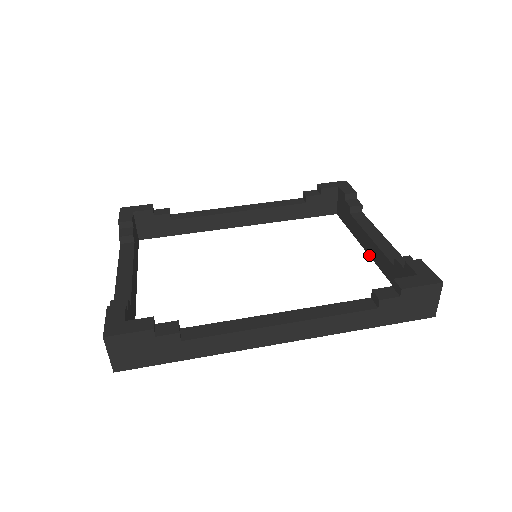
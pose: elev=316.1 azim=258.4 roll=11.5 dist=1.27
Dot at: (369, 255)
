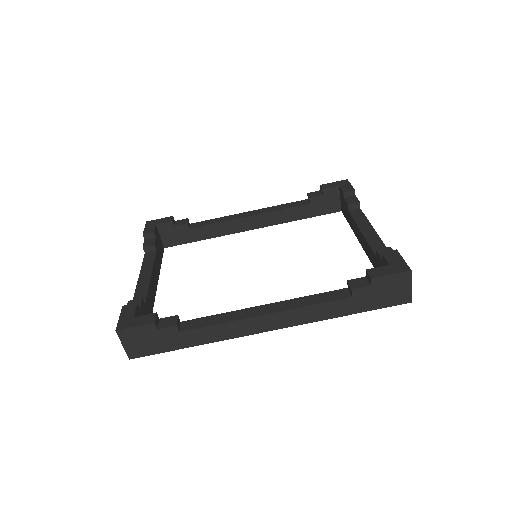
Dot at: (363, 248)
